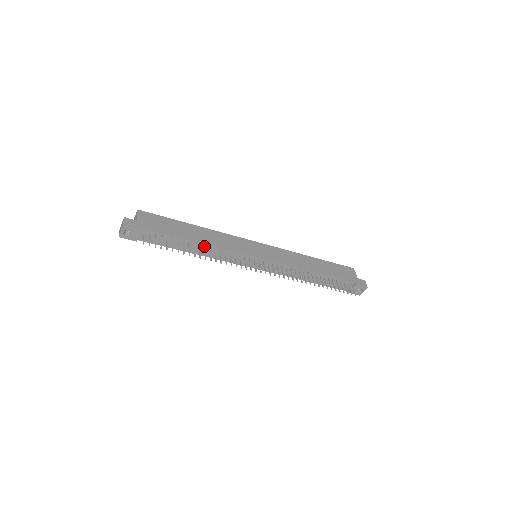
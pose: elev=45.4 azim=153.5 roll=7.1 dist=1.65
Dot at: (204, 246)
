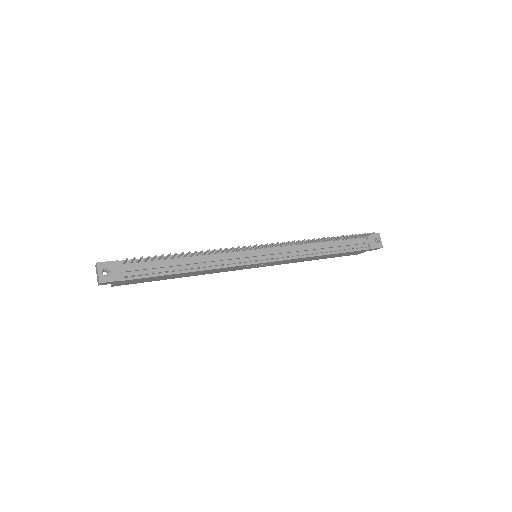
Dot at: (195, 255)
